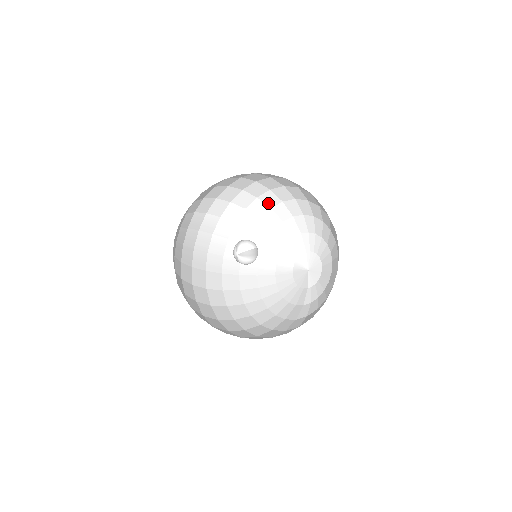
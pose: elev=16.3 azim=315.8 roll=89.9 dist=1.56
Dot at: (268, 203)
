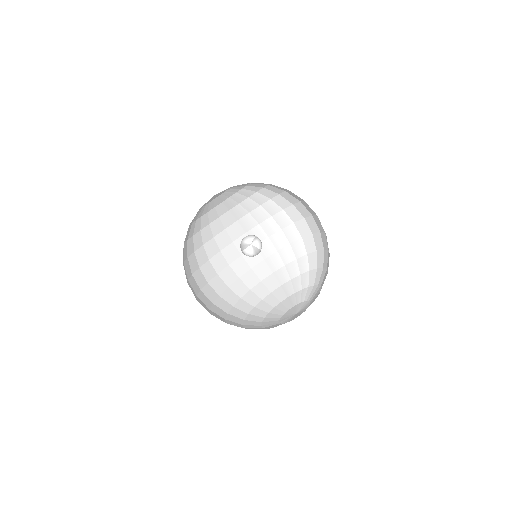
Dot at: (324, 243)
